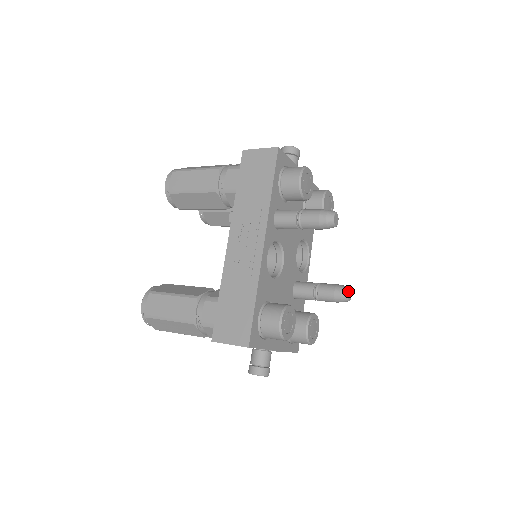
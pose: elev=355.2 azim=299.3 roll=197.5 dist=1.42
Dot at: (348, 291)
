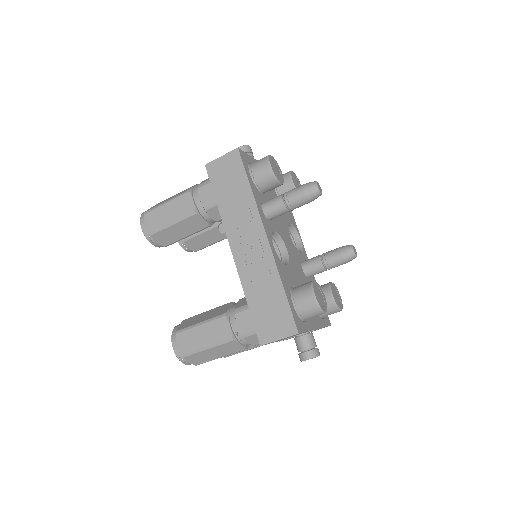
Dot at: (353, 248)
